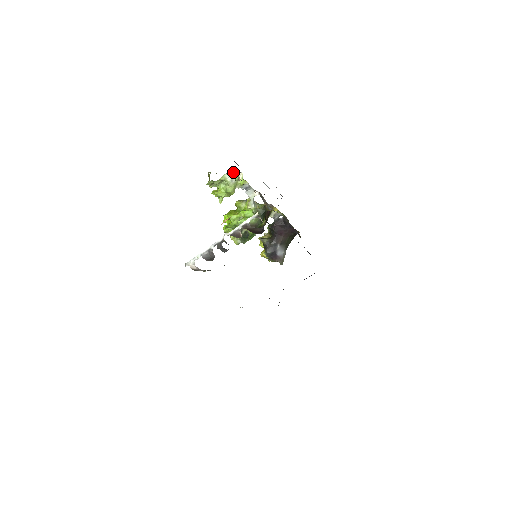
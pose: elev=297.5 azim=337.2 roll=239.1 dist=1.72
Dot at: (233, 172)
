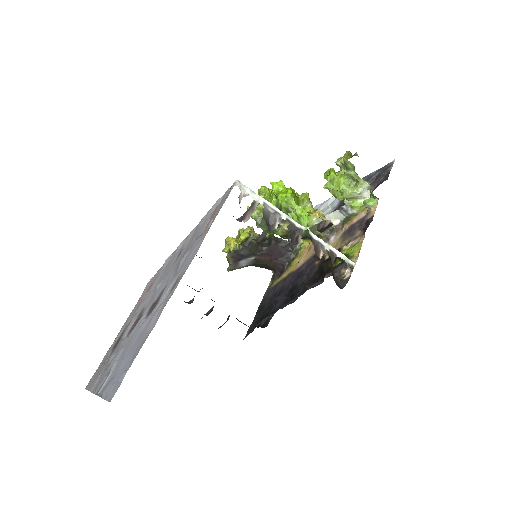
Dot at: (369, 190)
